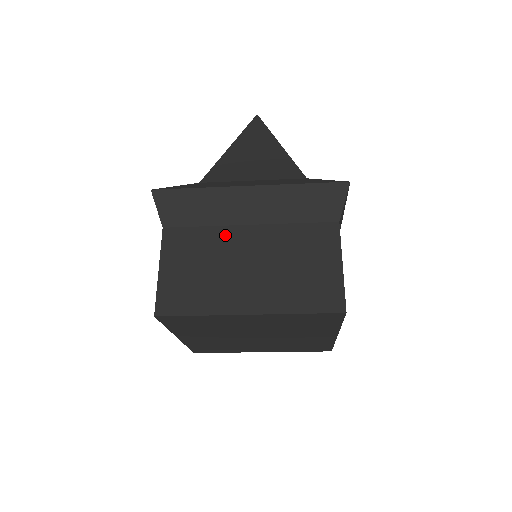
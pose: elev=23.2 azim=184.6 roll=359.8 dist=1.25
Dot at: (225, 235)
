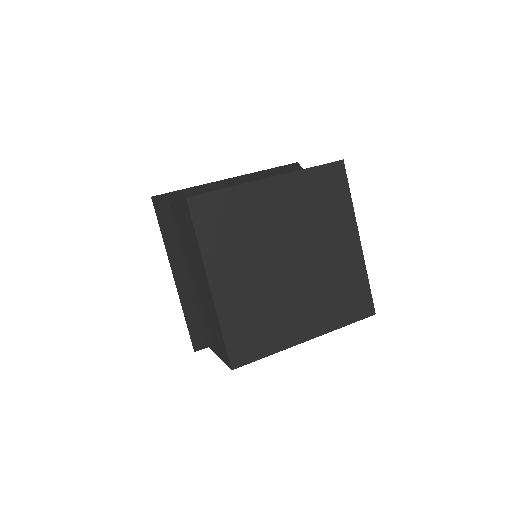
Dot at: occluded
